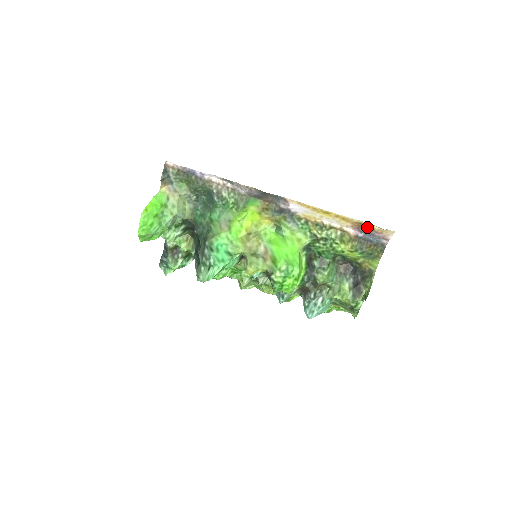
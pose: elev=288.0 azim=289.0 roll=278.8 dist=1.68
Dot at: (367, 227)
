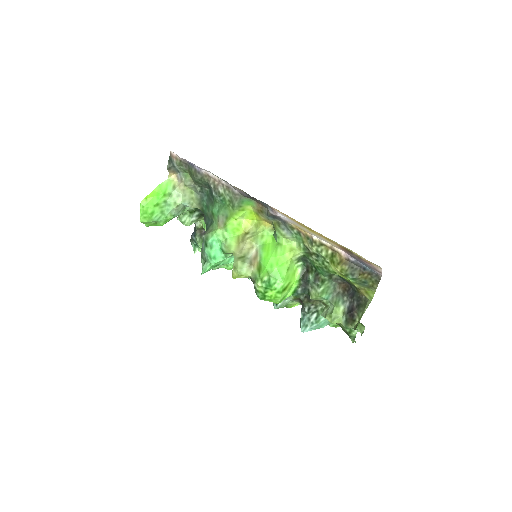
Dot at: (354, 254)
